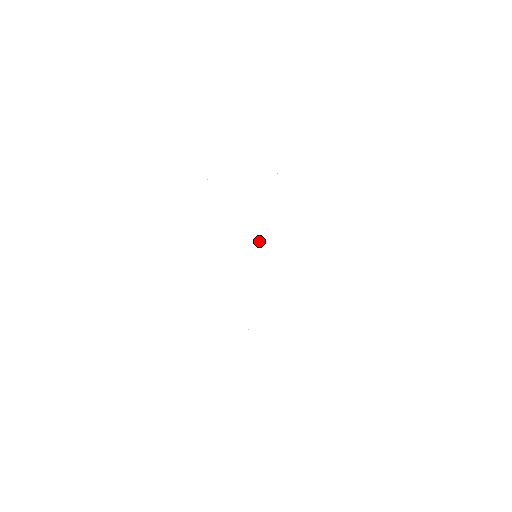
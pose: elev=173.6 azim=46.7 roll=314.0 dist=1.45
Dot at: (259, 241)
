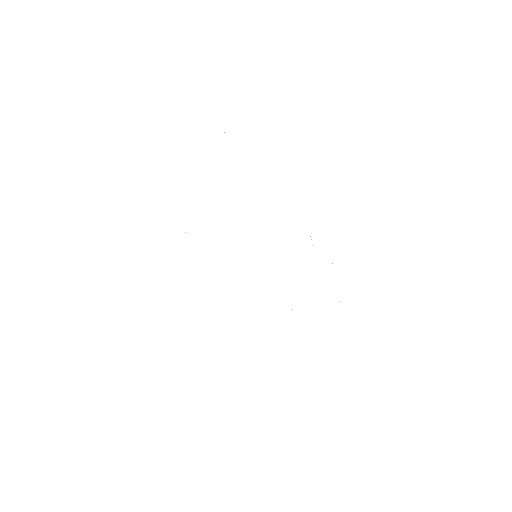
Dot at: occluded
